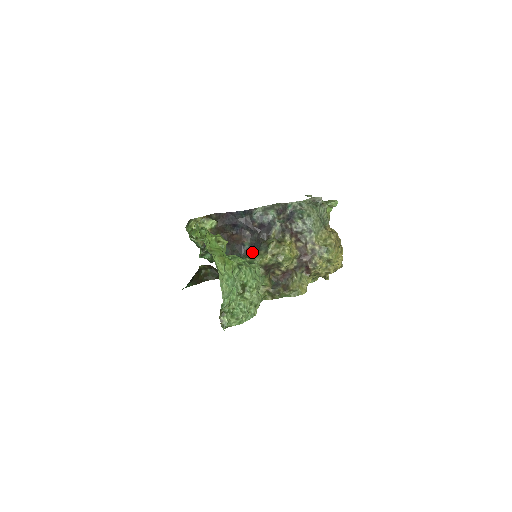
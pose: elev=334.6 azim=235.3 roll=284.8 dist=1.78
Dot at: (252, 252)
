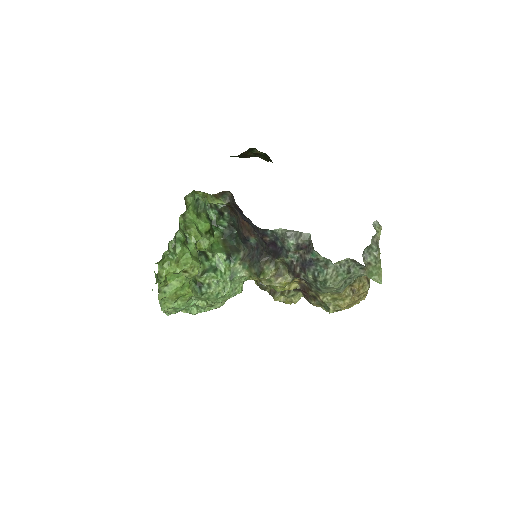
Dot at: (251, 254)
